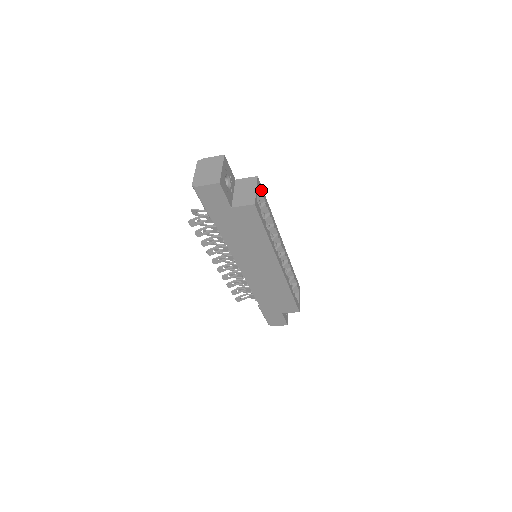
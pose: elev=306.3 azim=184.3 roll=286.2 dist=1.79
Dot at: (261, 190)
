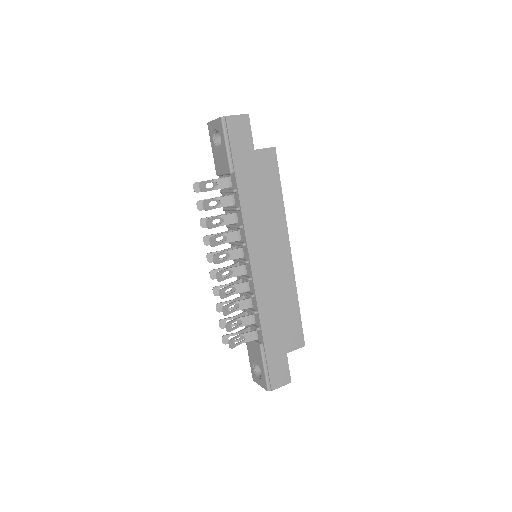
Dot at: occluded
